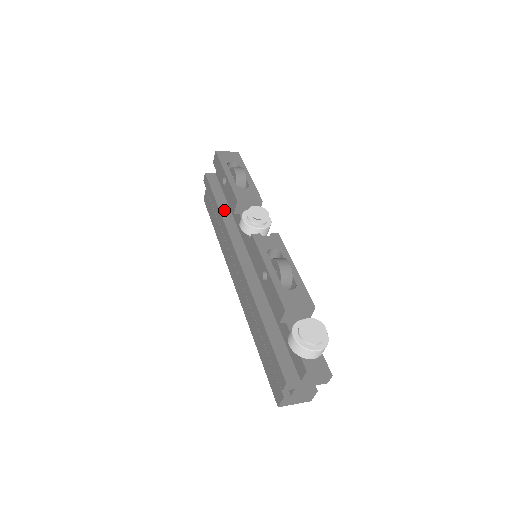
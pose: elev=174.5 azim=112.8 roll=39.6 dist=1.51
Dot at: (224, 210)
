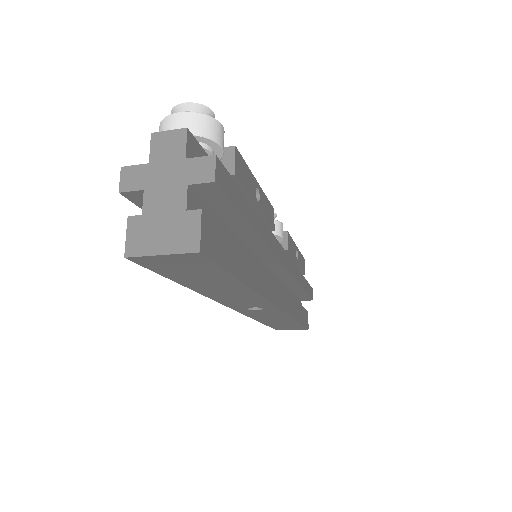
Dot at: occluded
